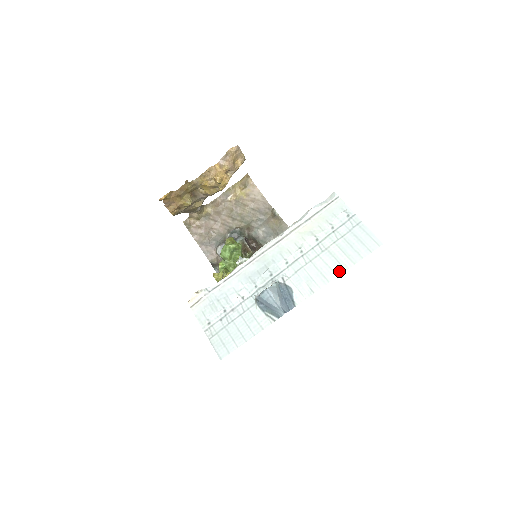
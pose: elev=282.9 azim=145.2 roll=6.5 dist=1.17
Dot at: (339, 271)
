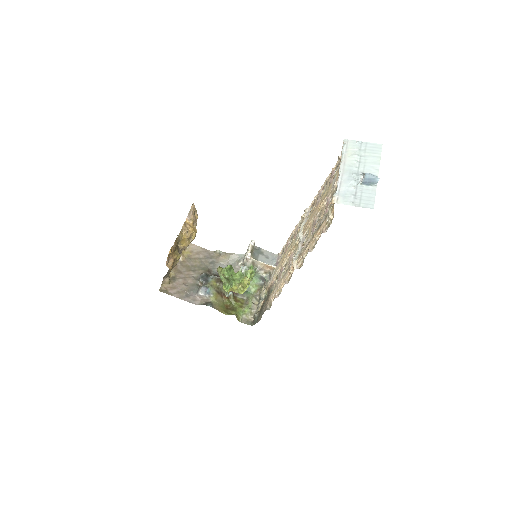
Dot at: (379, 159)
